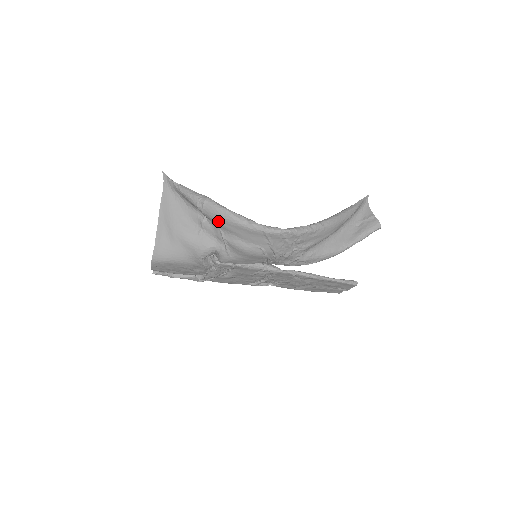
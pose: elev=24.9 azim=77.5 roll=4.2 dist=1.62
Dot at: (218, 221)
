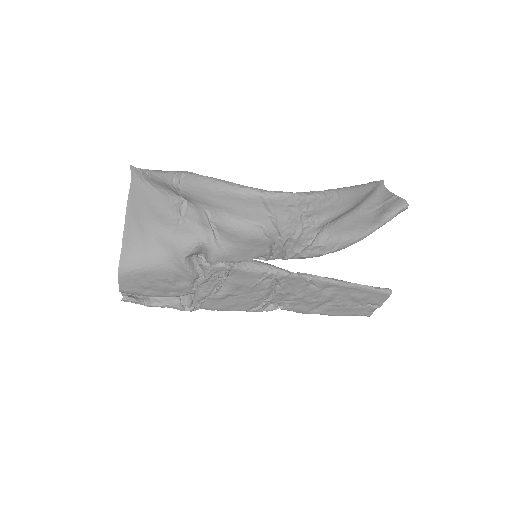
Dot at: (201, 196)
